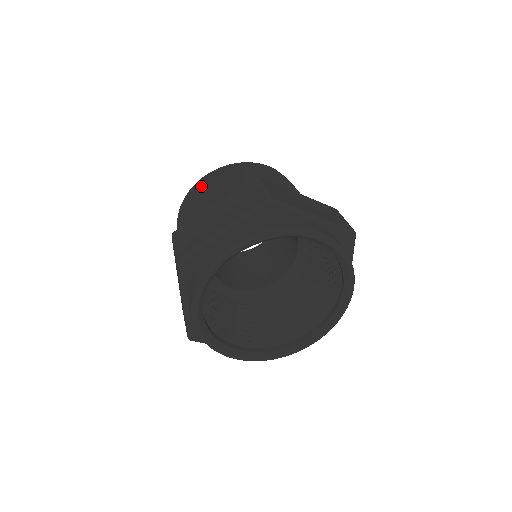
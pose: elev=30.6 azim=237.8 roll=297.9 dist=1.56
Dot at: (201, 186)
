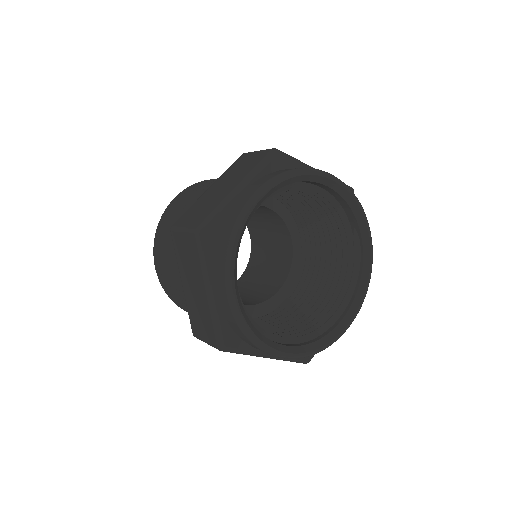
Dot at: occluded
